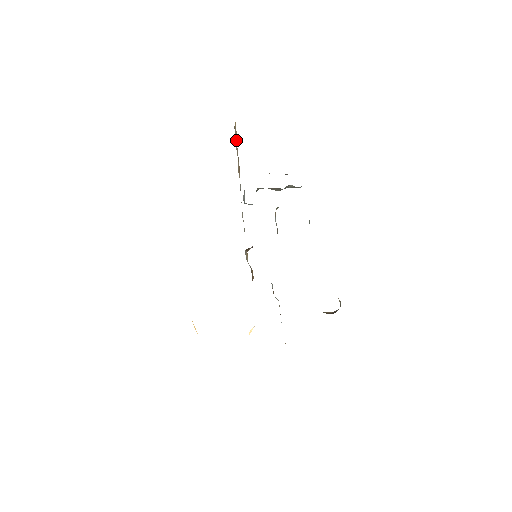
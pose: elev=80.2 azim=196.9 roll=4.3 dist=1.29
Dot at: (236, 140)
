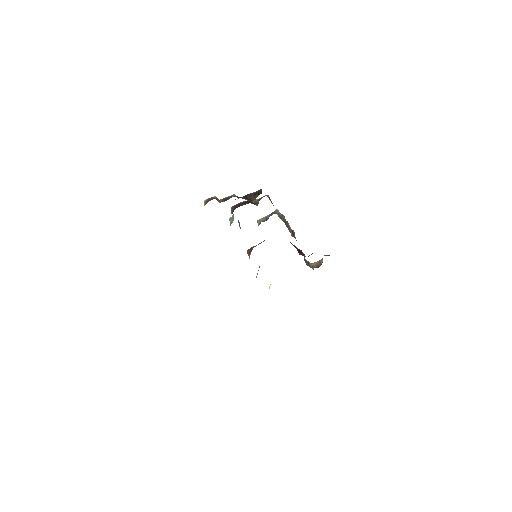
Dot at: occluded
